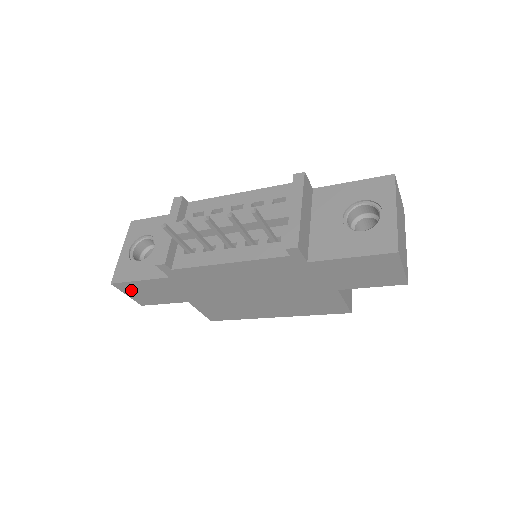
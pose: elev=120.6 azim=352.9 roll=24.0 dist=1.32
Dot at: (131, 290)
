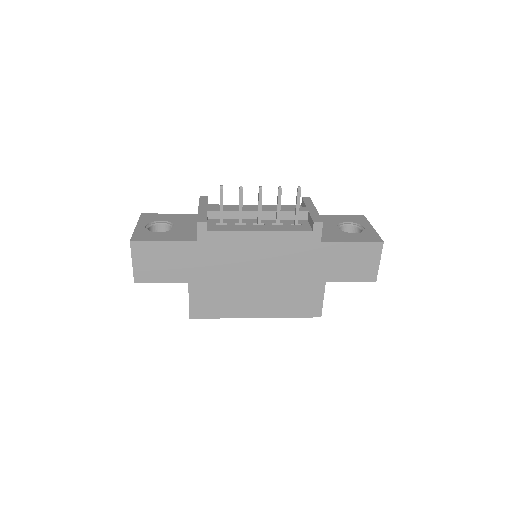
Dot at: (143, 255)
